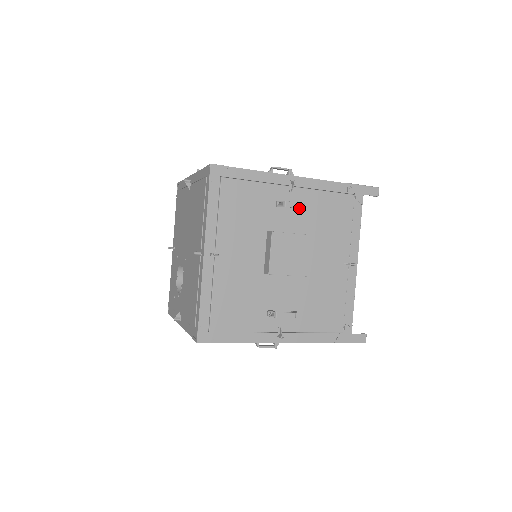
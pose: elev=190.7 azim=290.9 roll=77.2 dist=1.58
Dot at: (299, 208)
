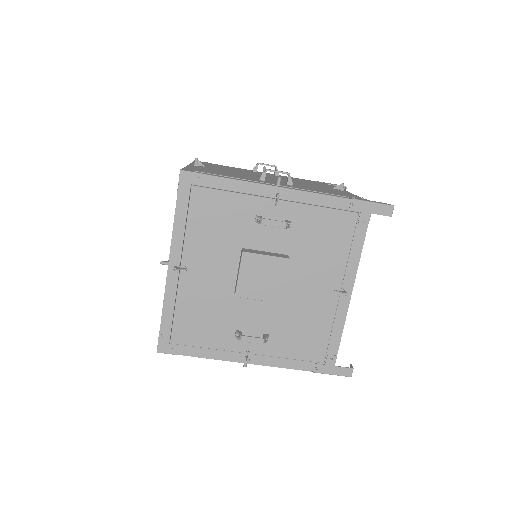
Dot at: (279, 227)
